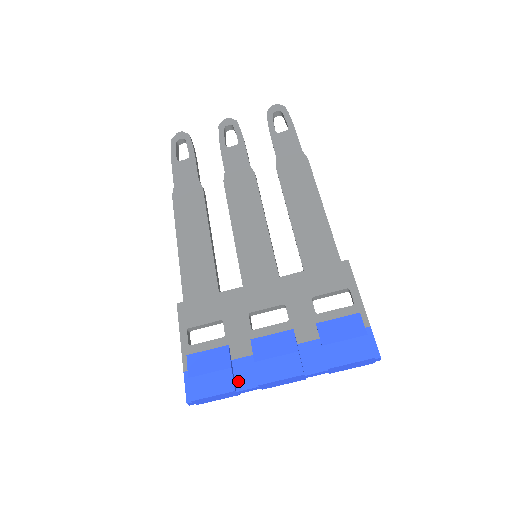
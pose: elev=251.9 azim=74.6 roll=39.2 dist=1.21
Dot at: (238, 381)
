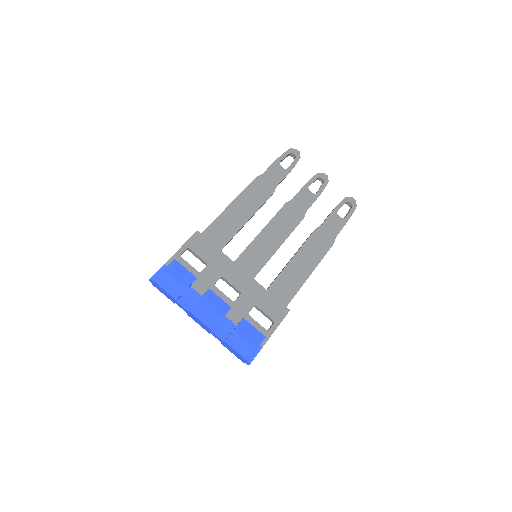
Dot at: (182, 298)
